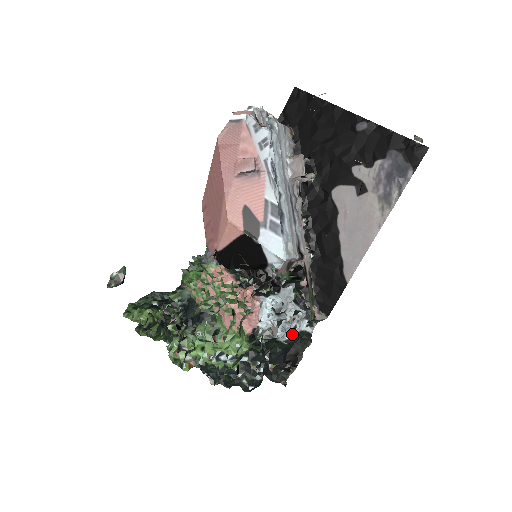
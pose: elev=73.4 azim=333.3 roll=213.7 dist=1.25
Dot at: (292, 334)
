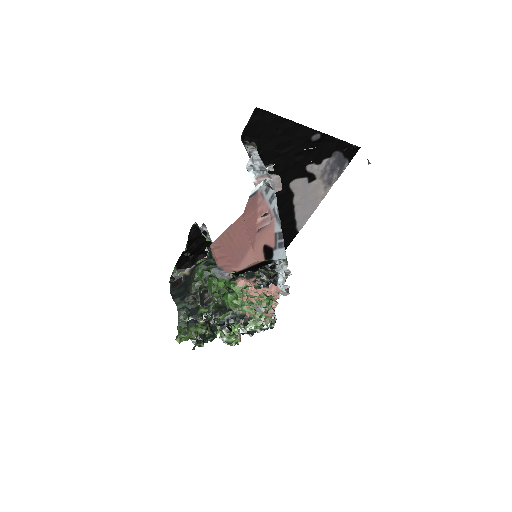
Dot at: occluded
